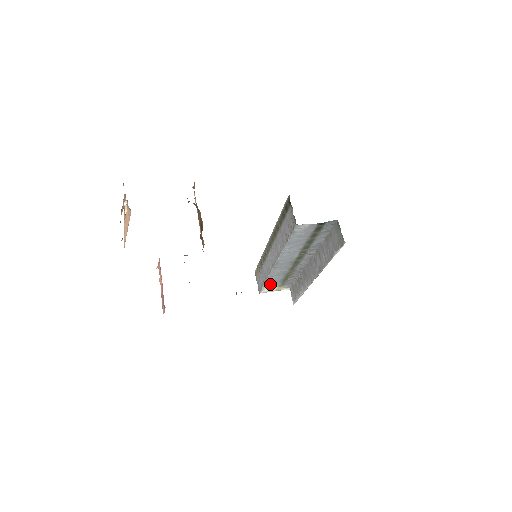
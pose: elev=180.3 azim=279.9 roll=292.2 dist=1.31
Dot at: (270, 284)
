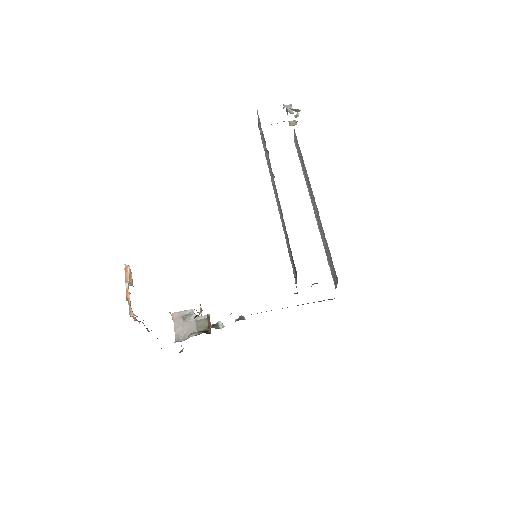
Dot at: occluded
